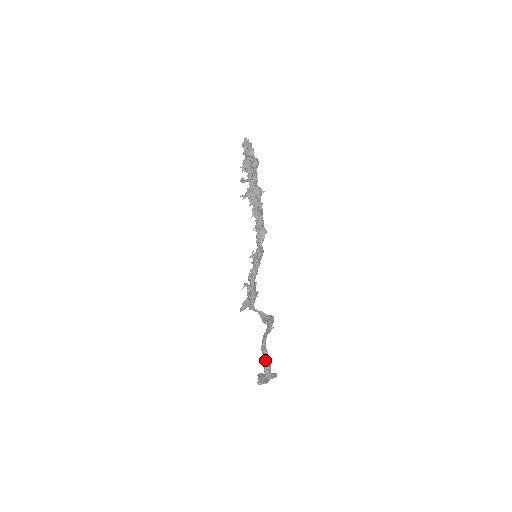
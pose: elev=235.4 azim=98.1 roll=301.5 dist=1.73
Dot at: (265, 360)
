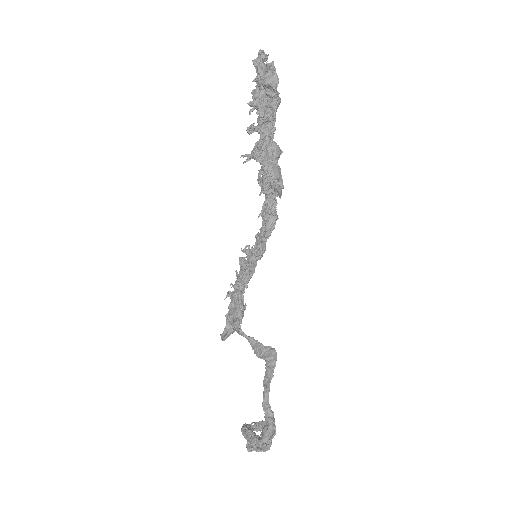
Dot at: (265, 421)
